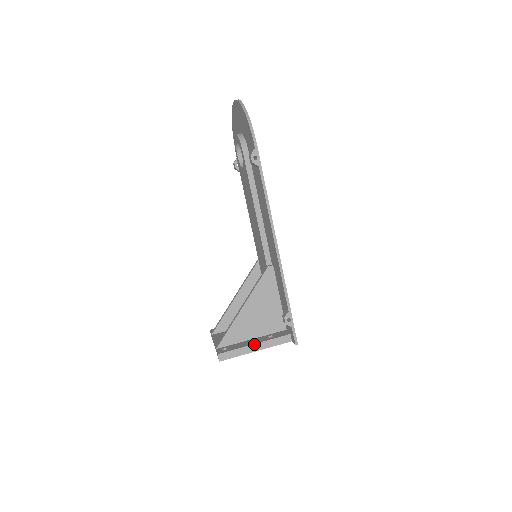
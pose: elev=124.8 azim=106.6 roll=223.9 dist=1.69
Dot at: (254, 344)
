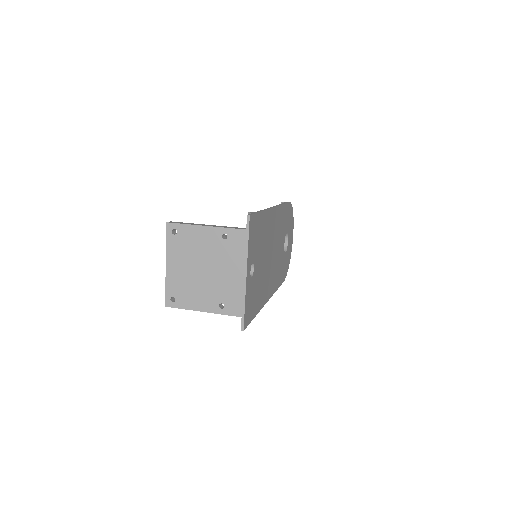
Dot at: (208, 225)
